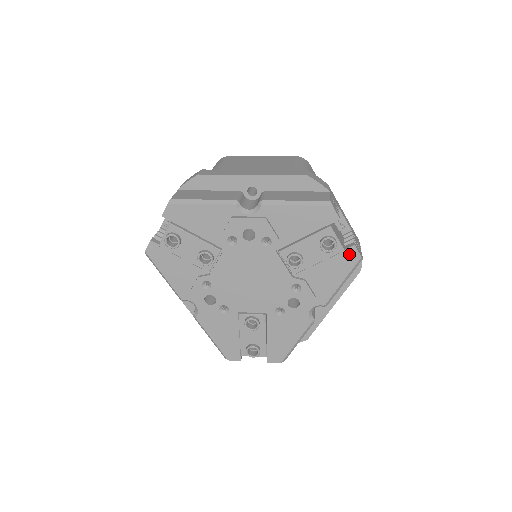
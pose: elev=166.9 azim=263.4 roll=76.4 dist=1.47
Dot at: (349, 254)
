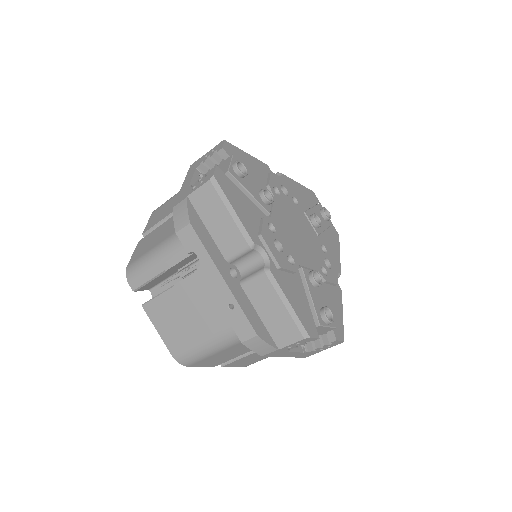
Dot at: (333, 231)
